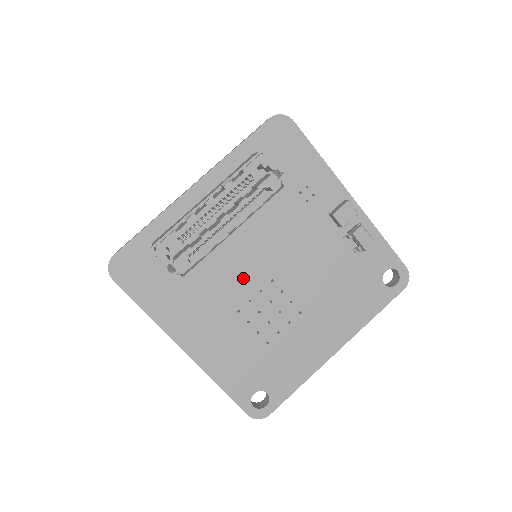
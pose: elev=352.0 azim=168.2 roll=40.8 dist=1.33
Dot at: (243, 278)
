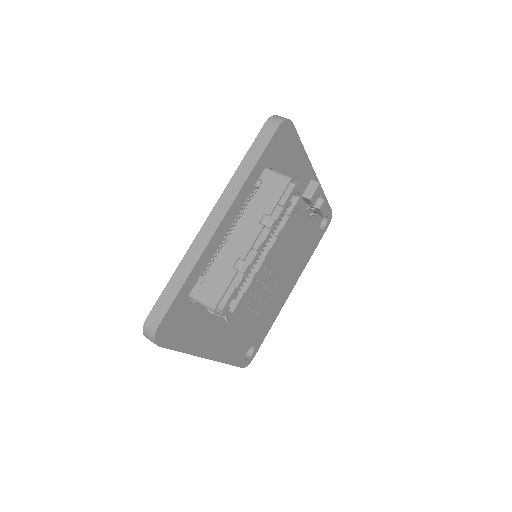
Dot at: occluded
